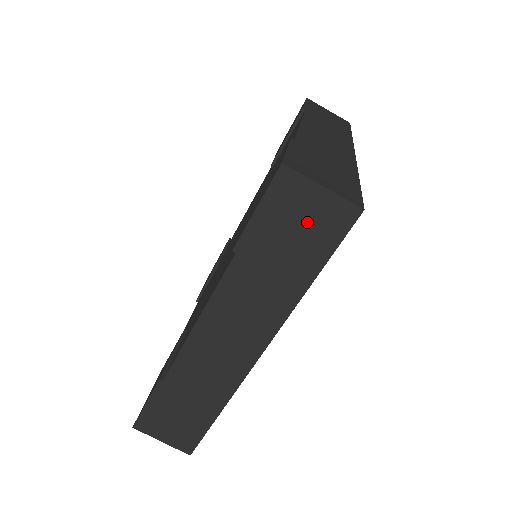
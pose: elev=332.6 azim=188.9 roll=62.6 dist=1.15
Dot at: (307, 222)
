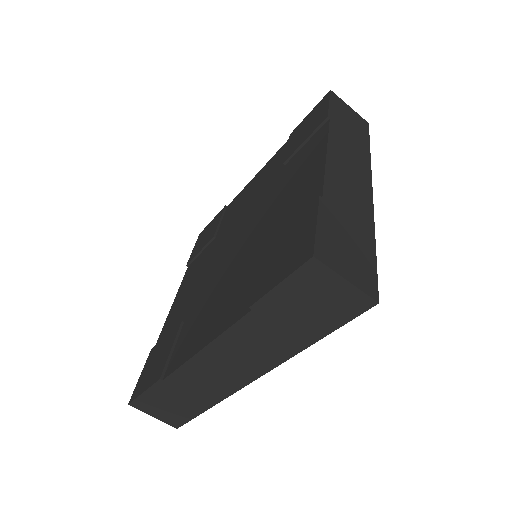
Dot at: (324, 301)
